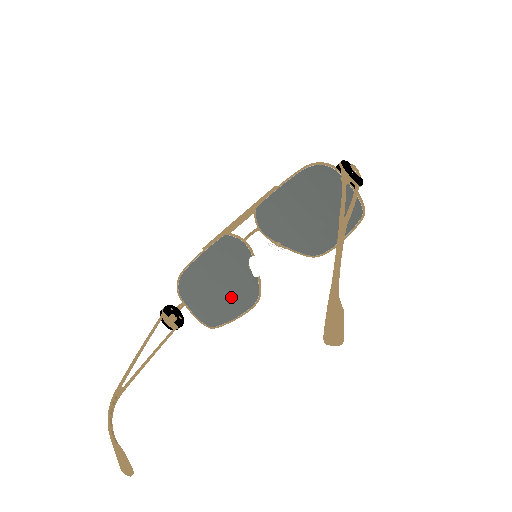
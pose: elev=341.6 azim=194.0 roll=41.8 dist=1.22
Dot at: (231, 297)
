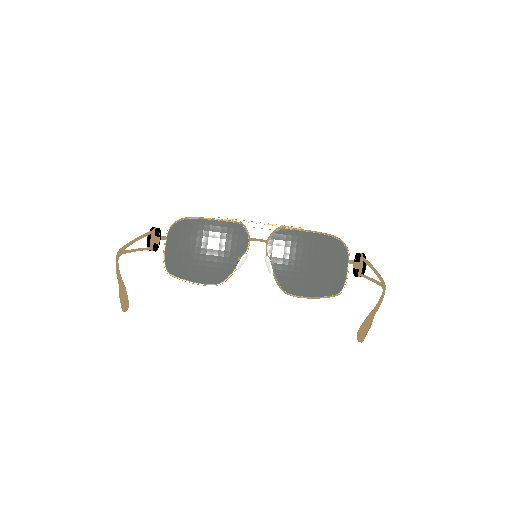
Dot at: (203, 265)
